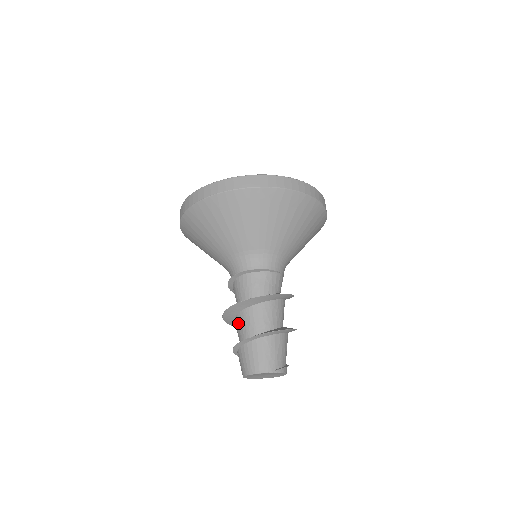
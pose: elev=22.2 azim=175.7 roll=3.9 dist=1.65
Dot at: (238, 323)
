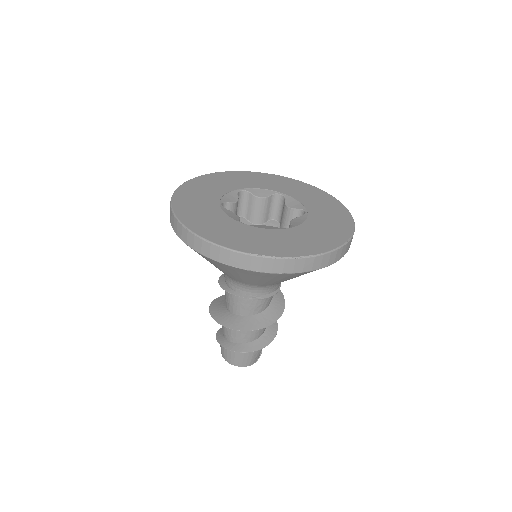
Dot at: (231, 329)
